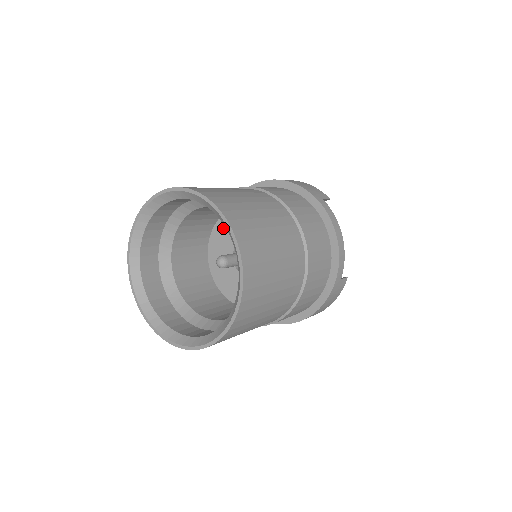
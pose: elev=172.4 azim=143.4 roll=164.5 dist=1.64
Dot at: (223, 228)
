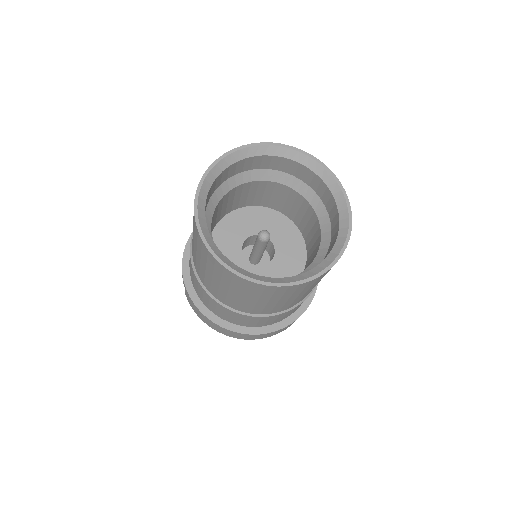
Dot at: (245, 216)
